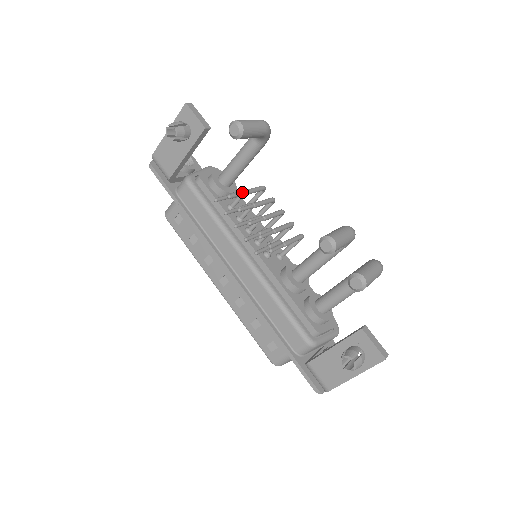
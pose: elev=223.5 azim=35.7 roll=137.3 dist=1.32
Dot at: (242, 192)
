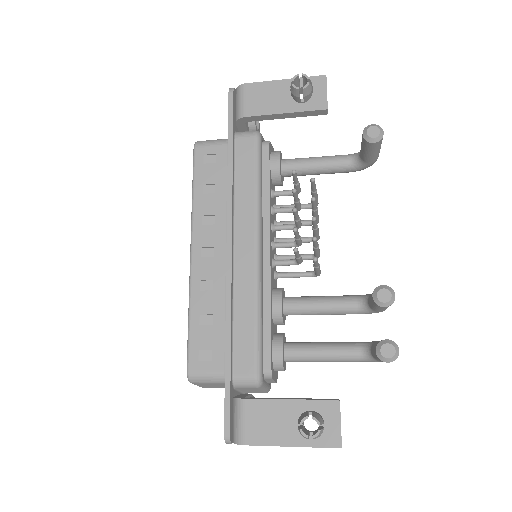
Dot at: occluded
